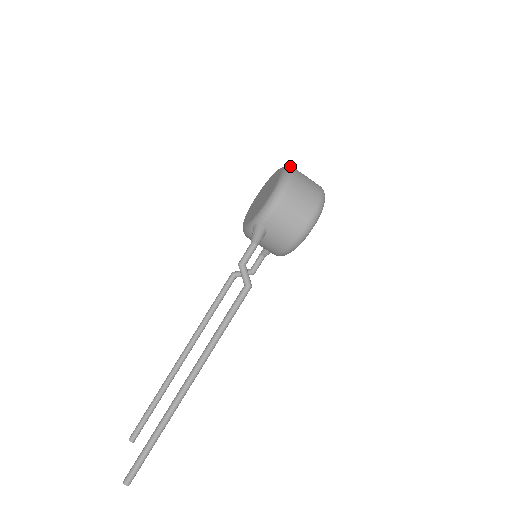
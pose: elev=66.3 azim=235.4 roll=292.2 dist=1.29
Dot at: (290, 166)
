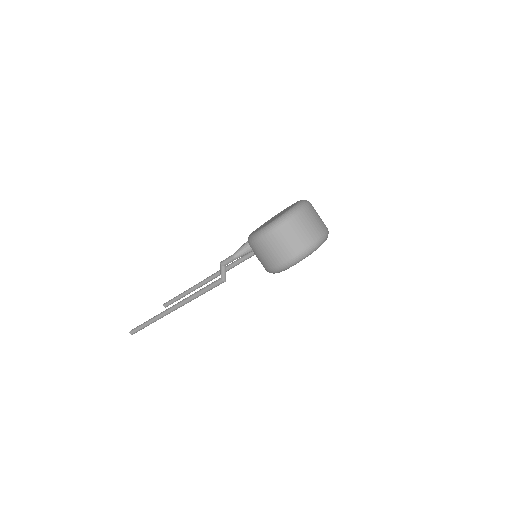
Dot at: (300, 208)
